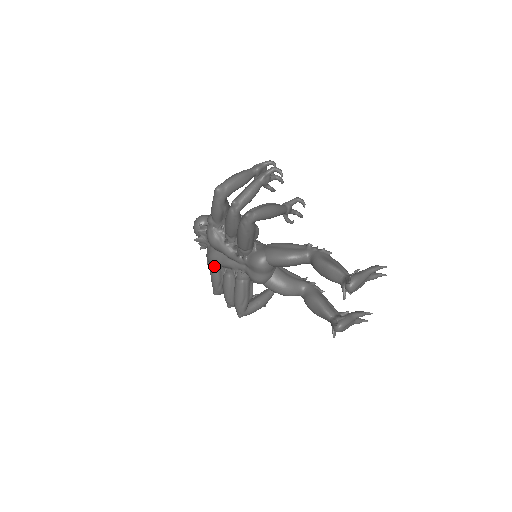
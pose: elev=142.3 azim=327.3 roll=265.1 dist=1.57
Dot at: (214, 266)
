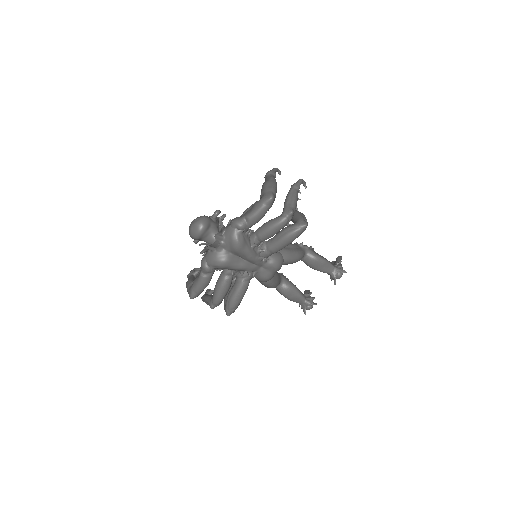
Dot at: (214, 270)
